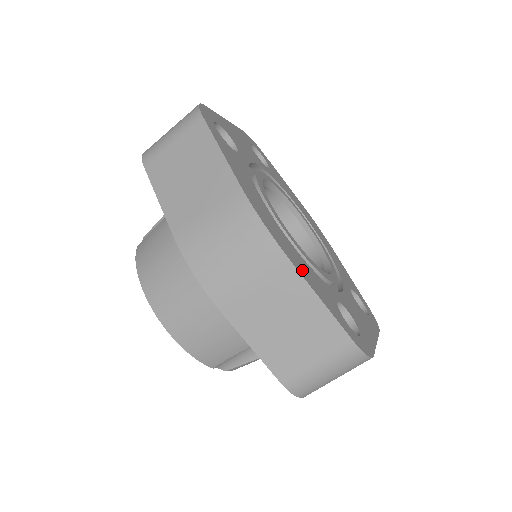
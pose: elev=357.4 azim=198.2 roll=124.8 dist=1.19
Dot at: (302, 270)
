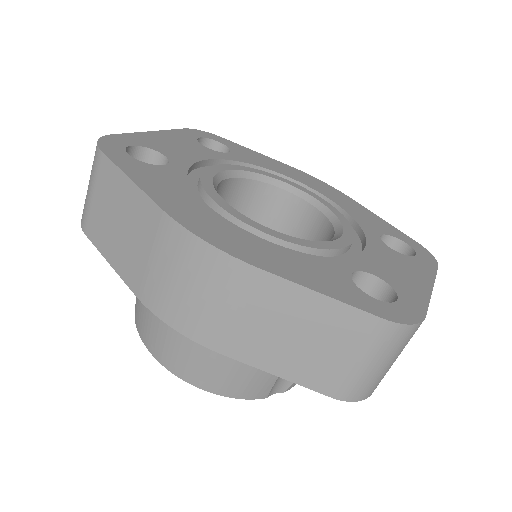
Dot at: (280, 267)
